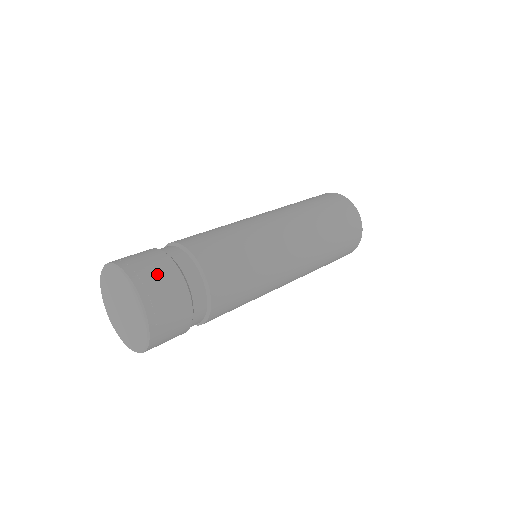
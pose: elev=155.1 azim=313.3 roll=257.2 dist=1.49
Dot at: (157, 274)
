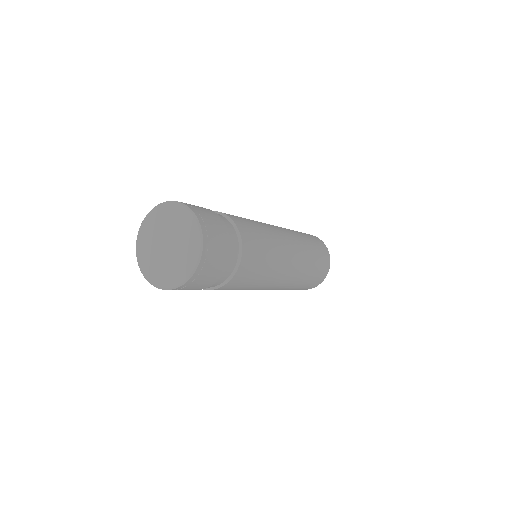
Dot at: (216, 229)
